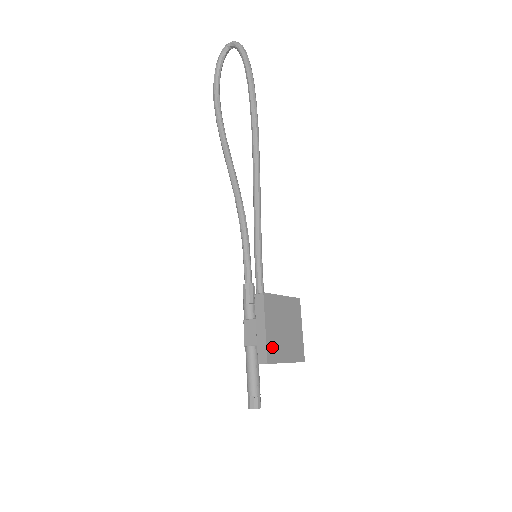
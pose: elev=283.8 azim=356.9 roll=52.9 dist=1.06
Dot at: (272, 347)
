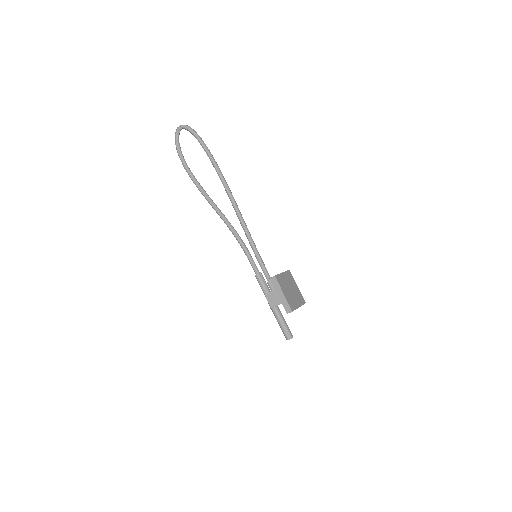
Dot at: (290, 302)
